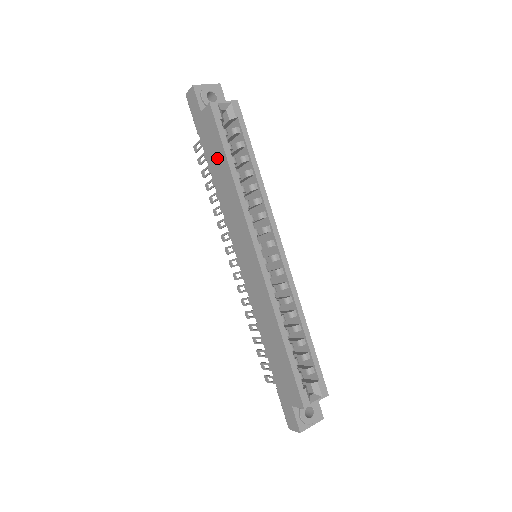
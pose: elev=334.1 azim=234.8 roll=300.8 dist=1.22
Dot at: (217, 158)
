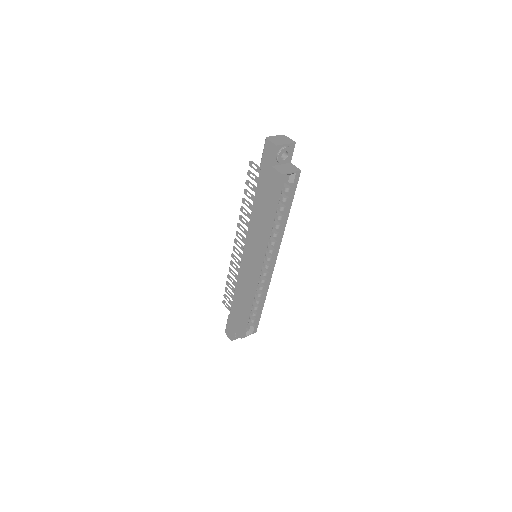
Dot at: (265, 201)
